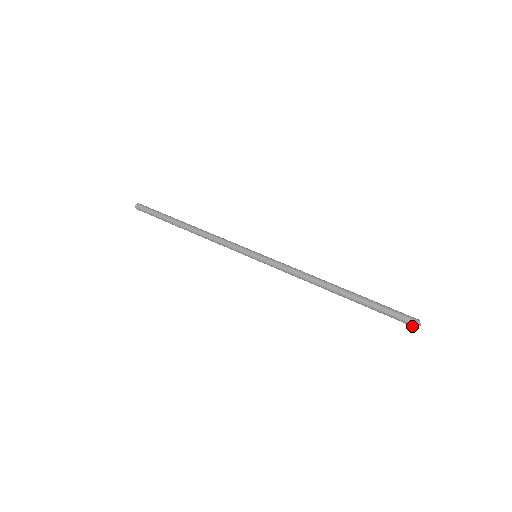
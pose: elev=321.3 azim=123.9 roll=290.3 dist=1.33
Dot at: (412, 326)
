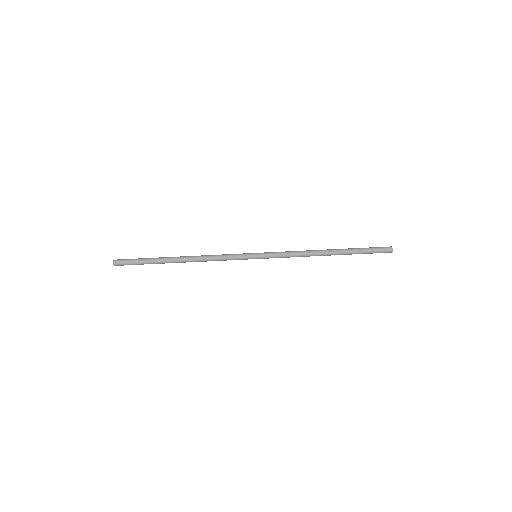
Dot at: (389, 251)
